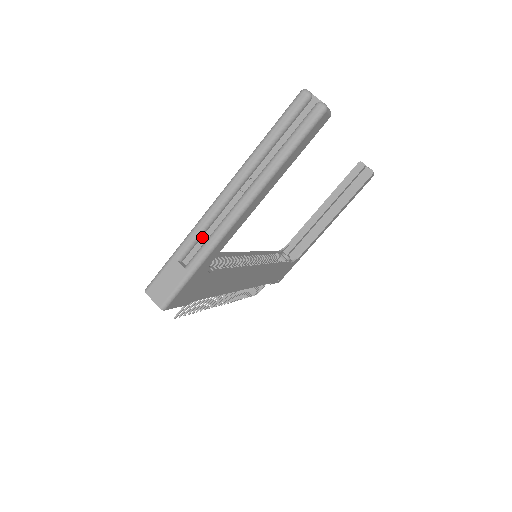
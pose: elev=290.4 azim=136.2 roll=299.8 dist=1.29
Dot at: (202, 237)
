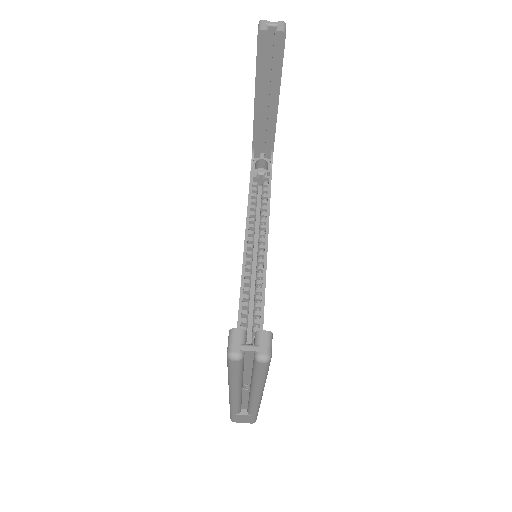
Dot at: (242, 402)
